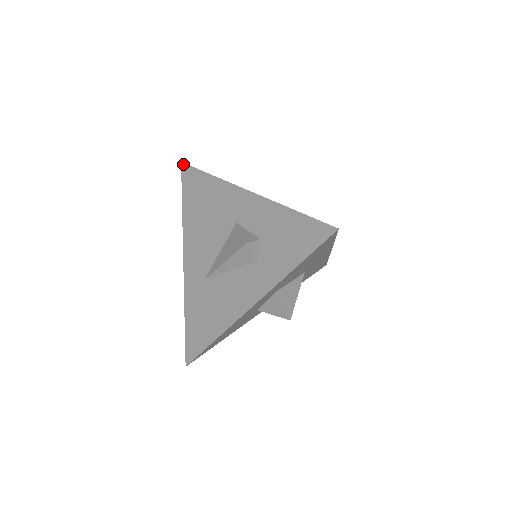
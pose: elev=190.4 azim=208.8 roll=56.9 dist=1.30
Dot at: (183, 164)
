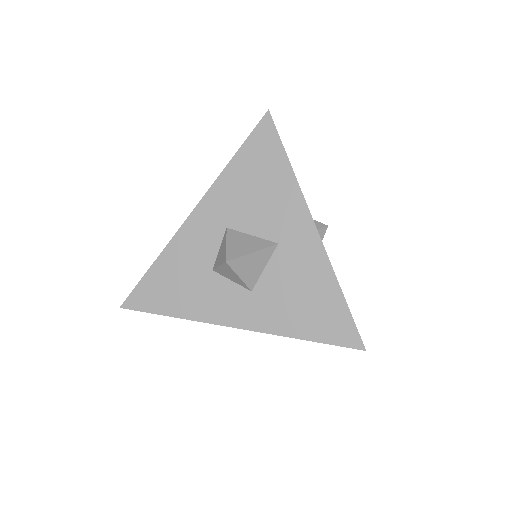
Dot at: occluded
